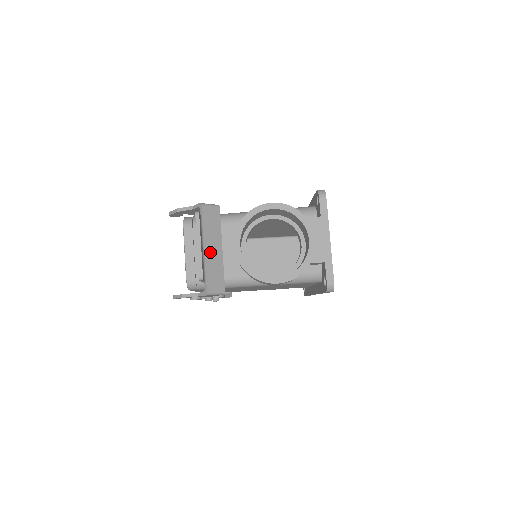
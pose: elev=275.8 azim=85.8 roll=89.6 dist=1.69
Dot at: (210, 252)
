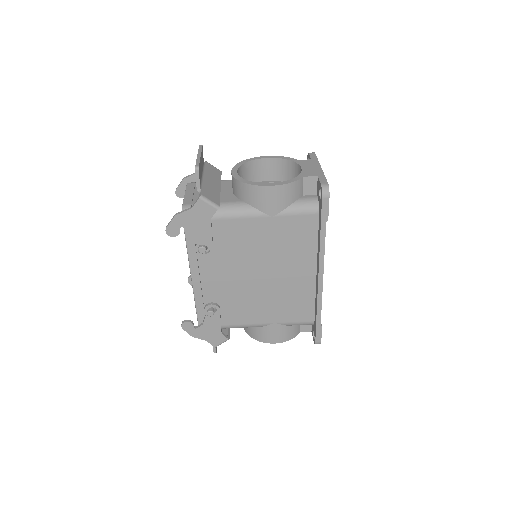
Dot at: (209, 181)
